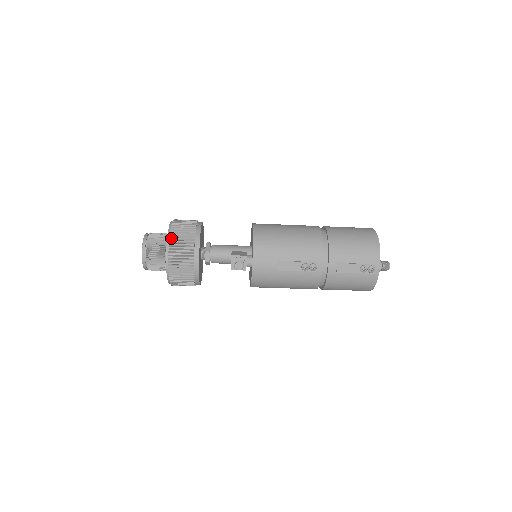
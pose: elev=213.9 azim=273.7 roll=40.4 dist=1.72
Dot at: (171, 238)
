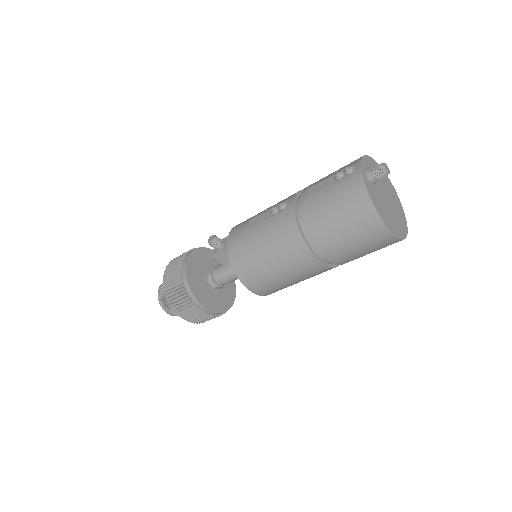
Dot at: occluded
